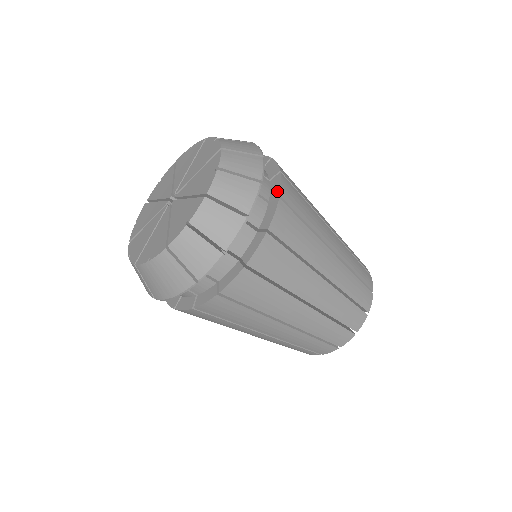
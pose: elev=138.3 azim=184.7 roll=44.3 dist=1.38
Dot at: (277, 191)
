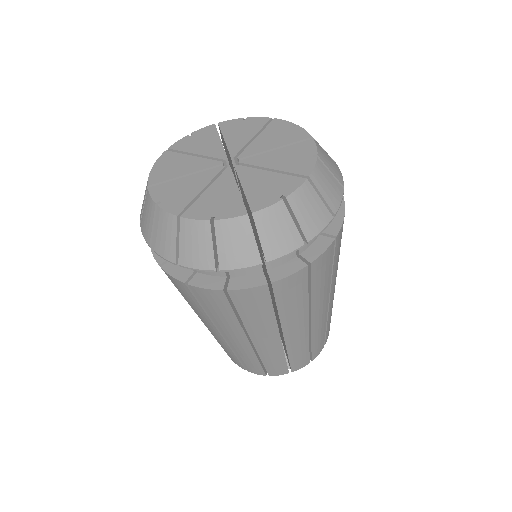
Dot at: occluded
